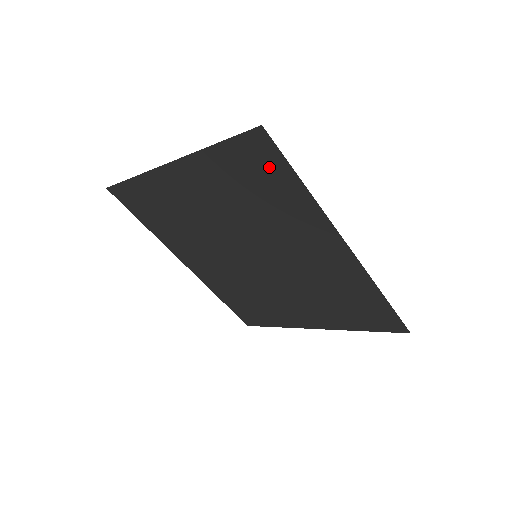
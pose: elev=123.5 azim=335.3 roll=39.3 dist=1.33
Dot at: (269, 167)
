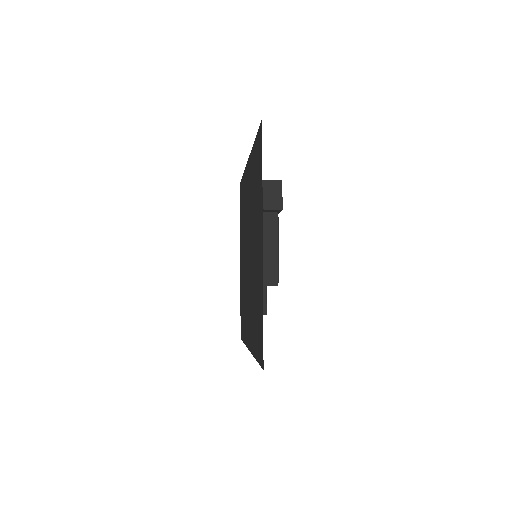
Dot at: (242, 191)
